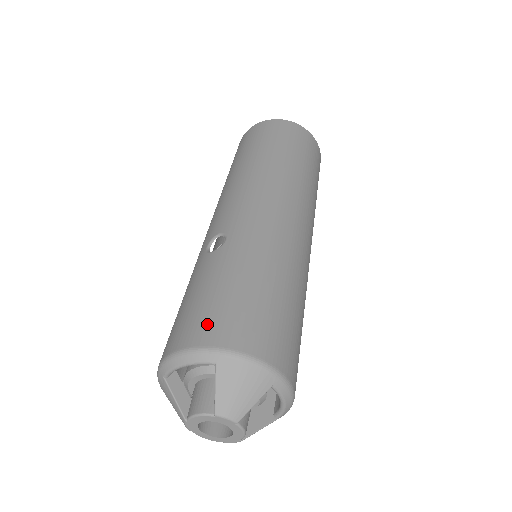
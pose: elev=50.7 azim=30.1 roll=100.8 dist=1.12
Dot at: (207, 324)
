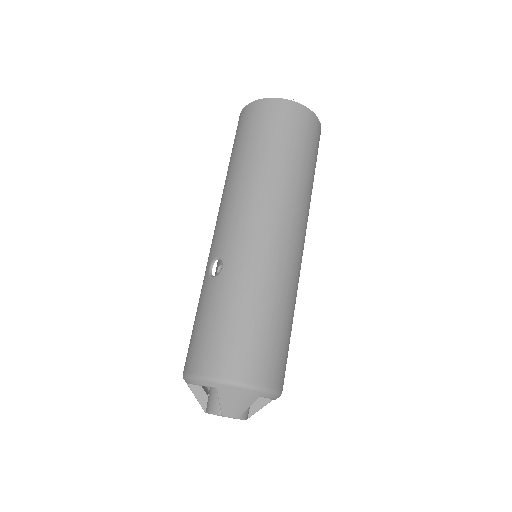
Dot at: (209, 356)
